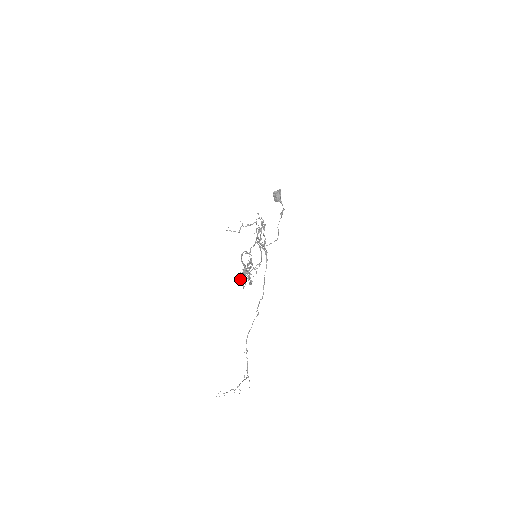
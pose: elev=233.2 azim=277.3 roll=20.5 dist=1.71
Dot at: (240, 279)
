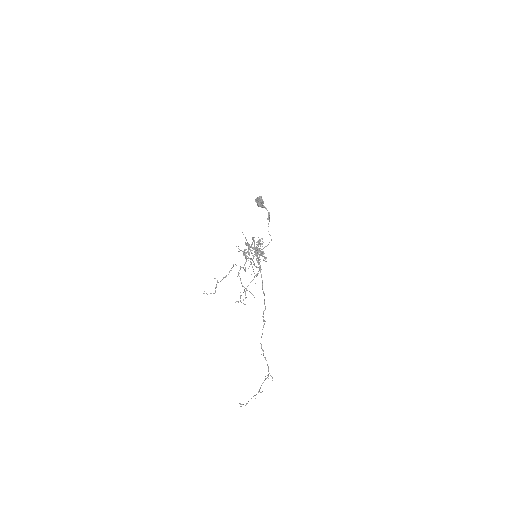
Dot at: (238, 302)
